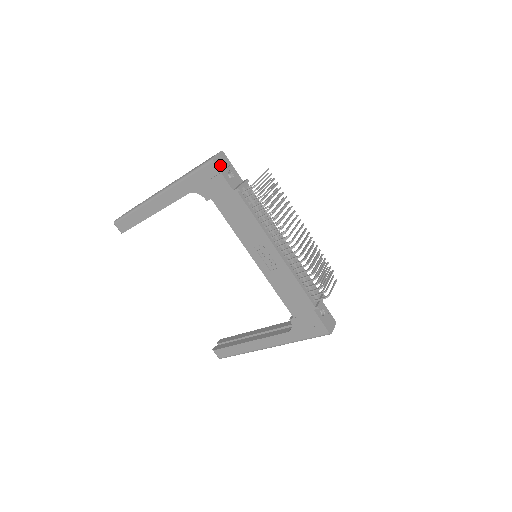
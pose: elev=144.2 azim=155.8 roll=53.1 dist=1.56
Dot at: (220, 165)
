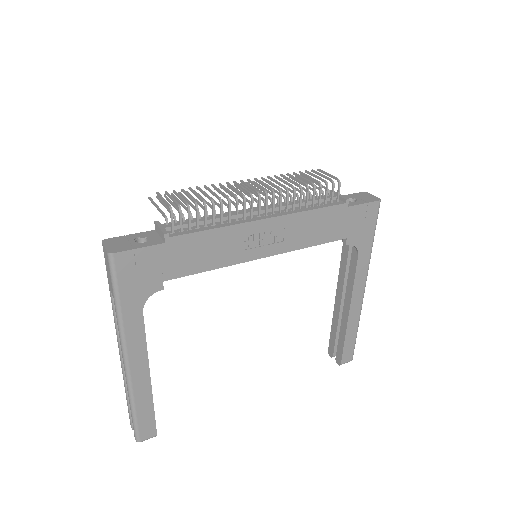
Dot at: (122, 248)
